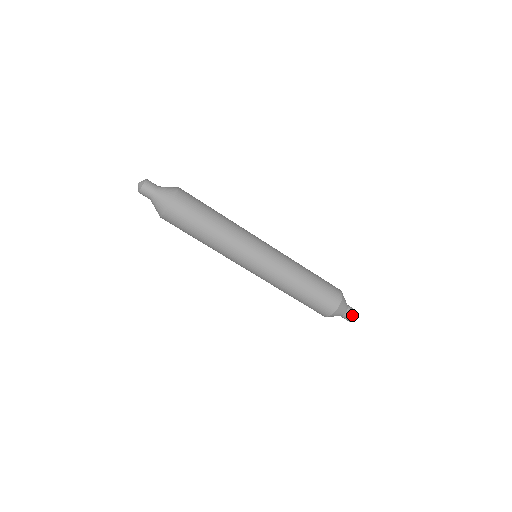
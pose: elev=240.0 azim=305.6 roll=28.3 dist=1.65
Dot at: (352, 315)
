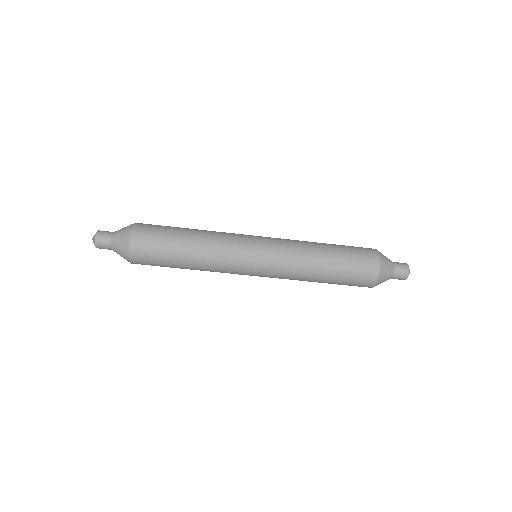
Dot at: (404, 271)
